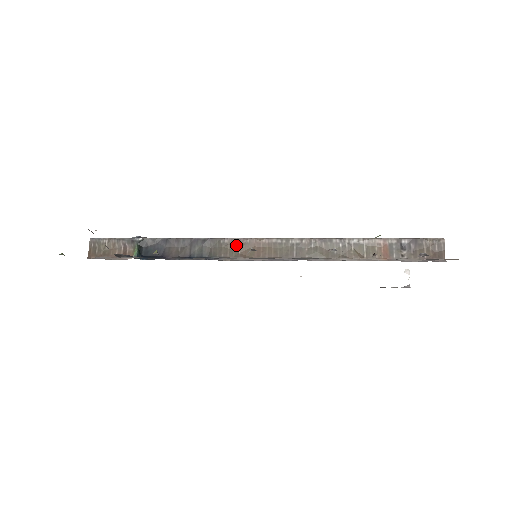
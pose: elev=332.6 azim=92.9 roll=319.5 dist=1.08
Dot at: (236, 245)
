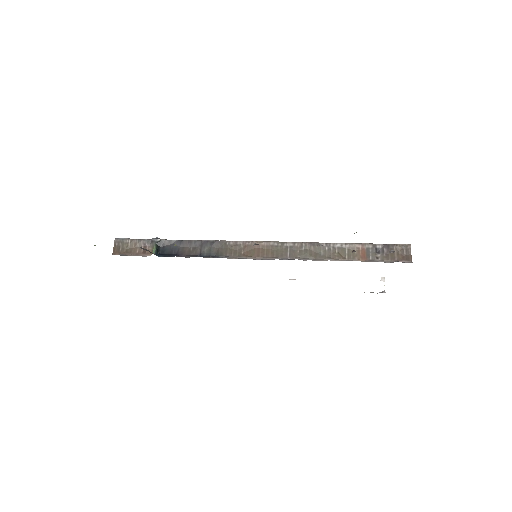
Dot at: (239, 247)
